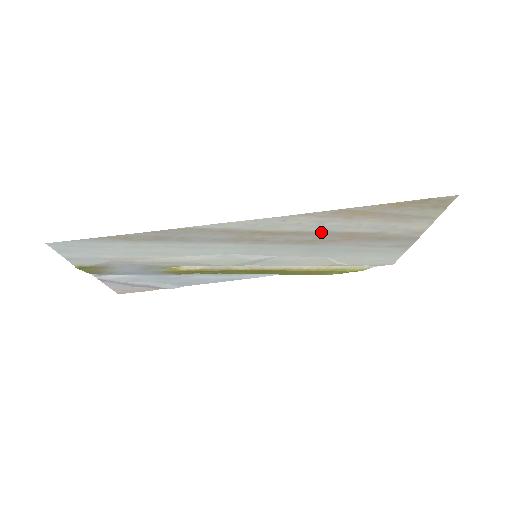
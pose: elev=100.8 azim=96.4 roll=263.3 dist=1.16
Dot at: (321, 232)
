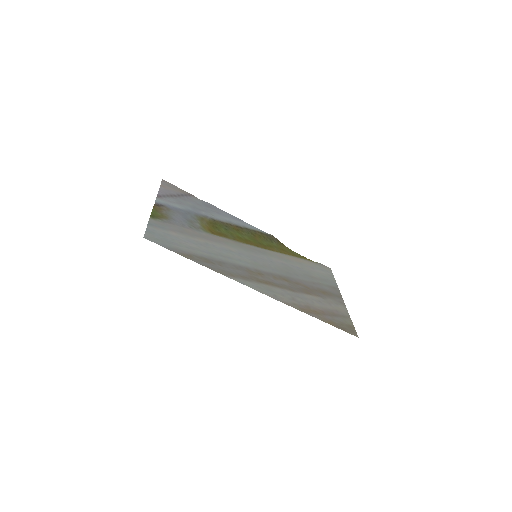
Dot at: (293, 290)
